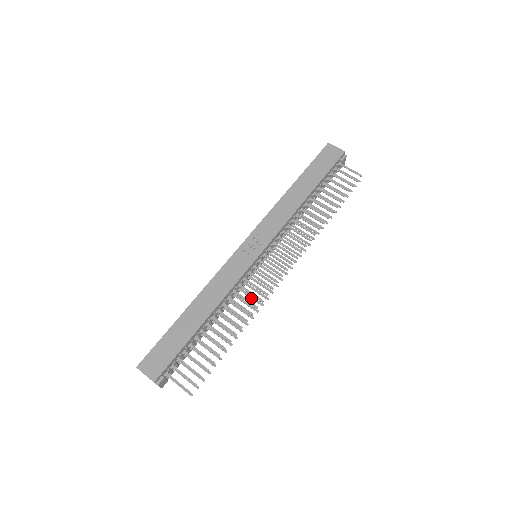
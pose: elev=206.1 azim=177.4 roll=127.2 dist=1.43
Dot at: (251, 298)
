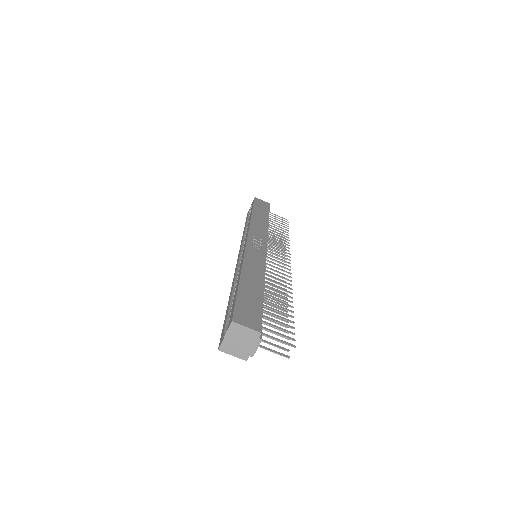
Dot at: occluded
